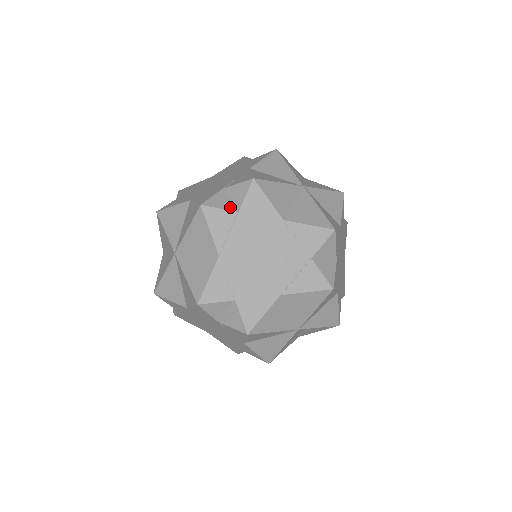
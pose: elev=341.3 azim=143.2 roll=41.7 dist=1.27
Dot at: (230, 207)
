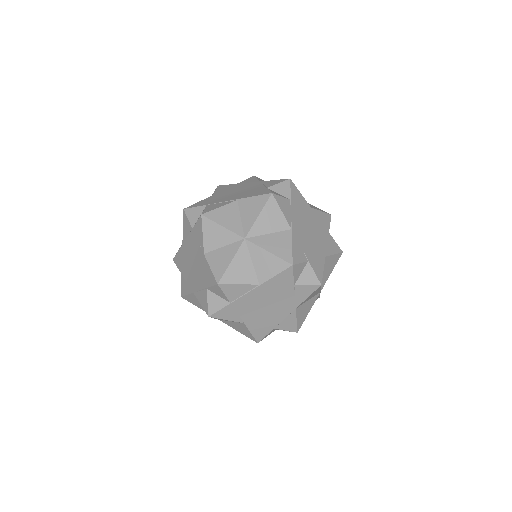
Dot at: (284, 197)
